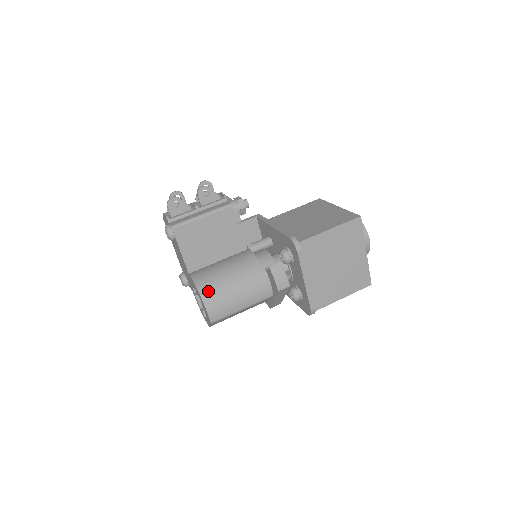
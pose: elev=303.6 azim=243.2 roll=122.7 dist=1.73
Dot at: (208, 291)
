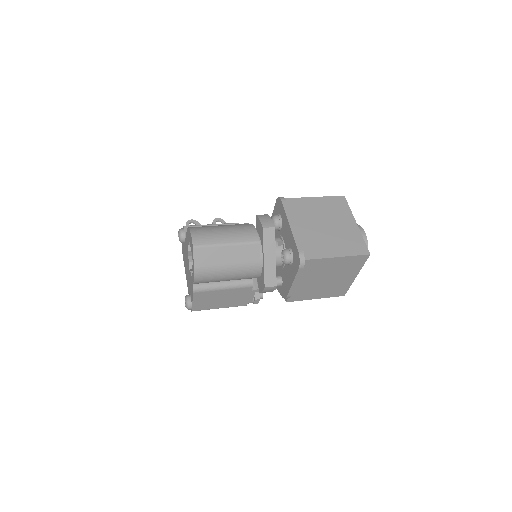
Dot at: (197, 227)
